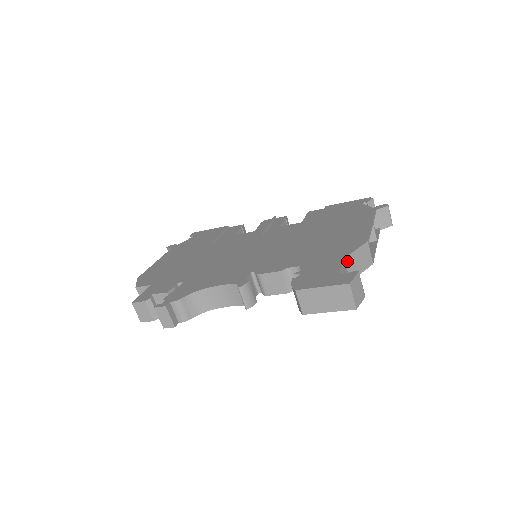
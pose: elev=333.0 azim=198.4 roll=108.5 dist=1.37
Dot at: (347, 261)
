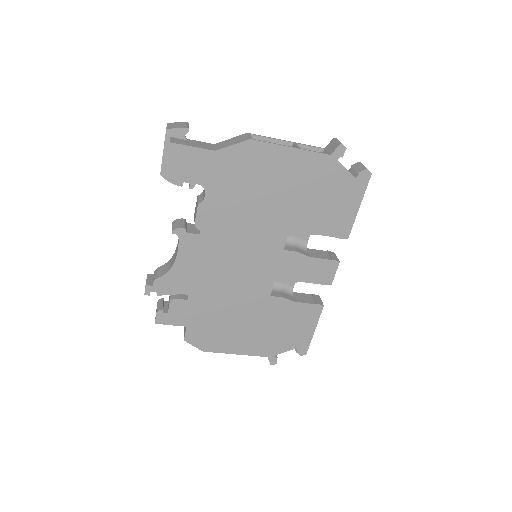
Dot at: (217, 145)
